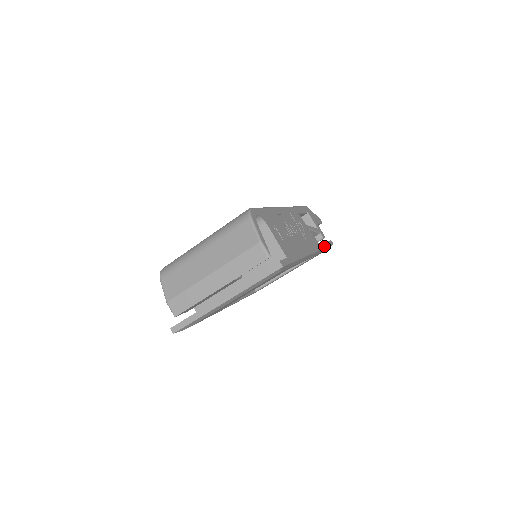
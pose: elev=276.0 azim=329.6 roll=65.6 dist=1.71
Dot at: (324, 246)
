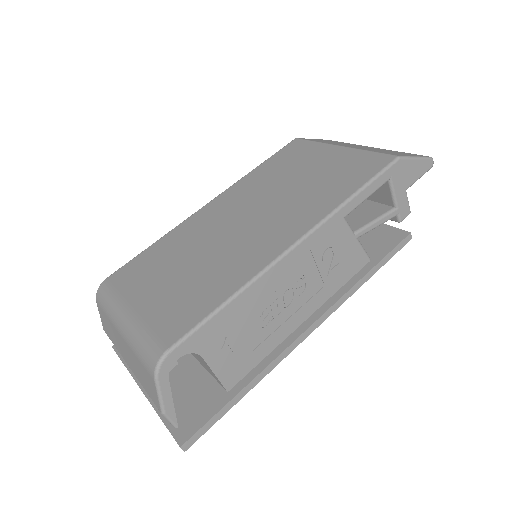
Dot at: (367, 278)
